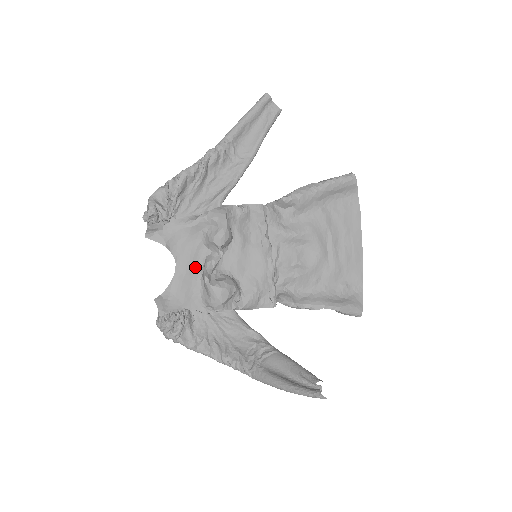
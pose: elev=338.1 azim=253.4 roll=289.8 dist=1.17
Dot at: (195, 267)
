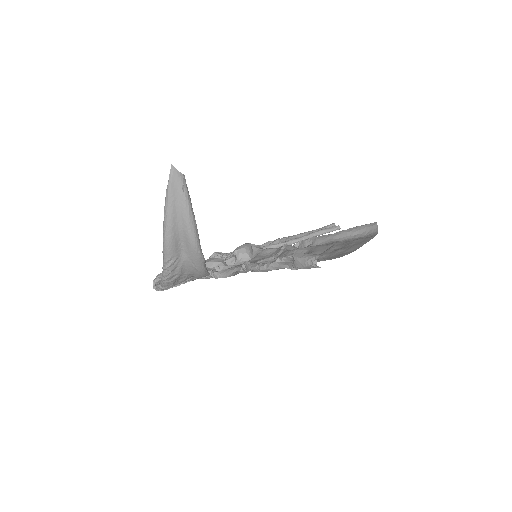
Dot at: occluded
